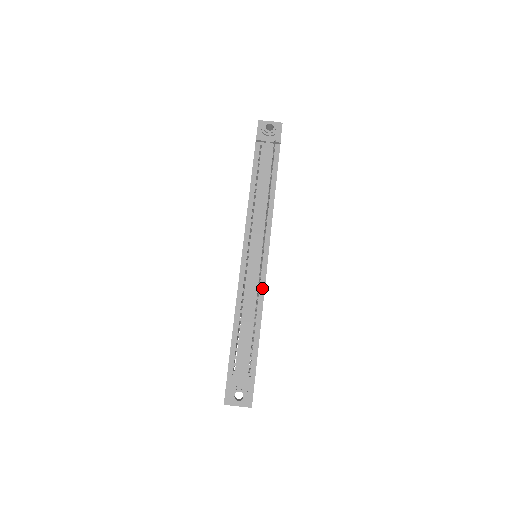
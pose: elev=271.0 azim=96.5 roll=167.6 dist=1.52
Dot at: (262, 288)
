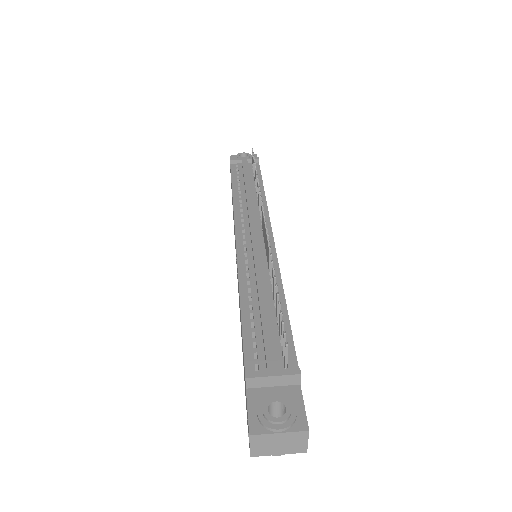
Dot at: (275, 266)
